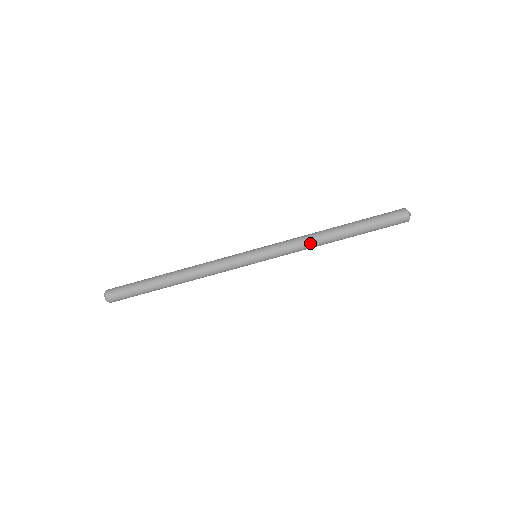
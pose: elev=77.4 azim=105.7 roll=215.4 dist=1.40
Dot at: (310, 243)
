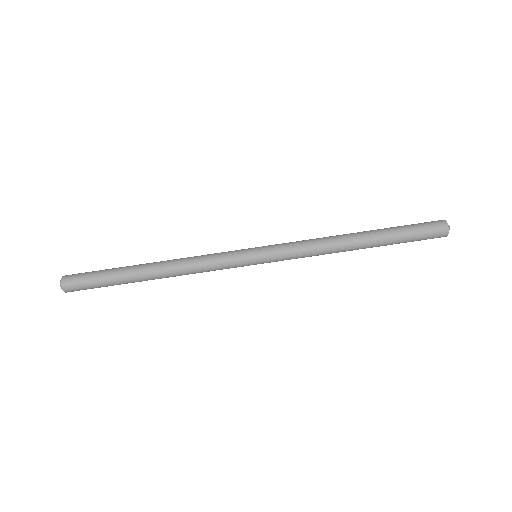
Dot at: (323, 241)
